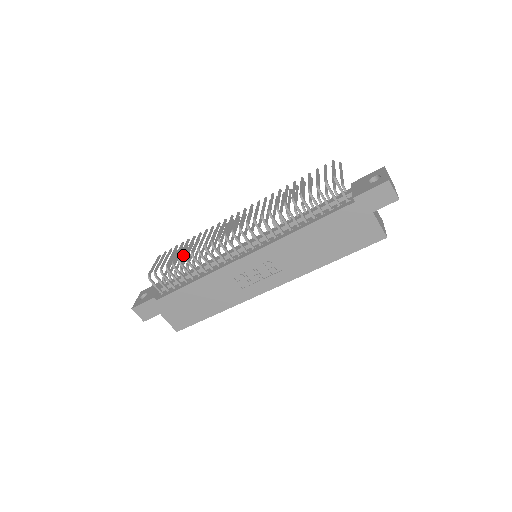
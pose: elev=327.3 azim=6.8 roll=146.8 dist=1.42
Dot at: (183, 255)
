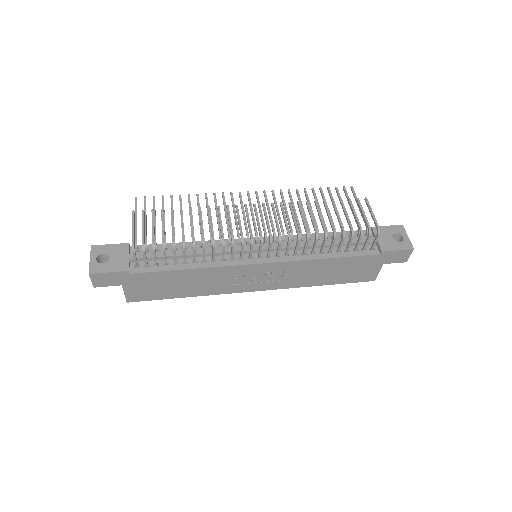
Dot at: (155, 214)
